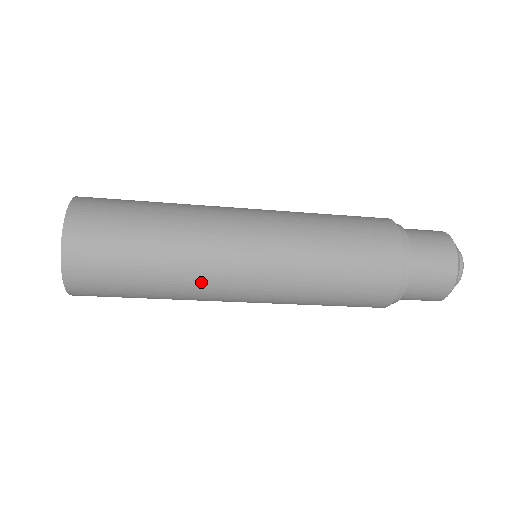
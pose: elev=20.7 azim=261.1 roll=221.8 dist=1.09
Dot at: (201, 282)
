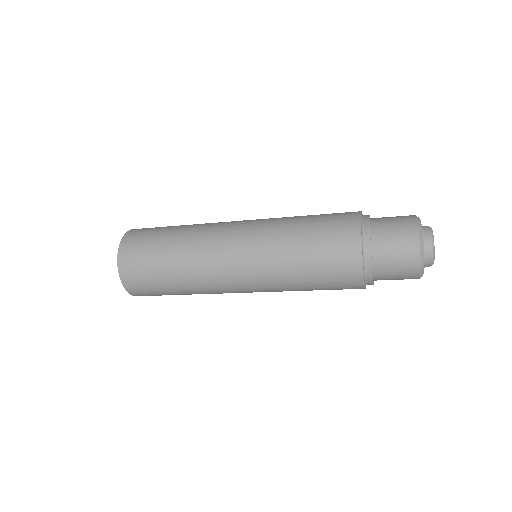
Dot at: (208, 284)
